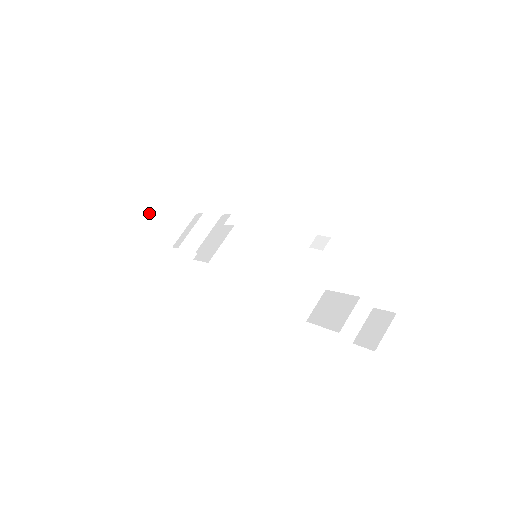
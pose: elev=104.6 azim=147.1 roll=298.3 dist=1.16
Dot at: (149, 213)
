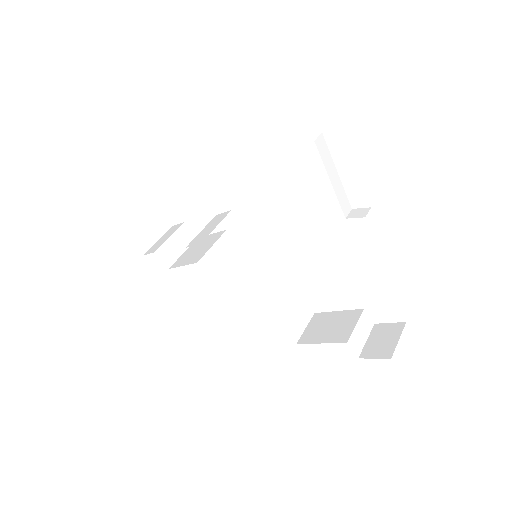
Dot at: (124, 212)
